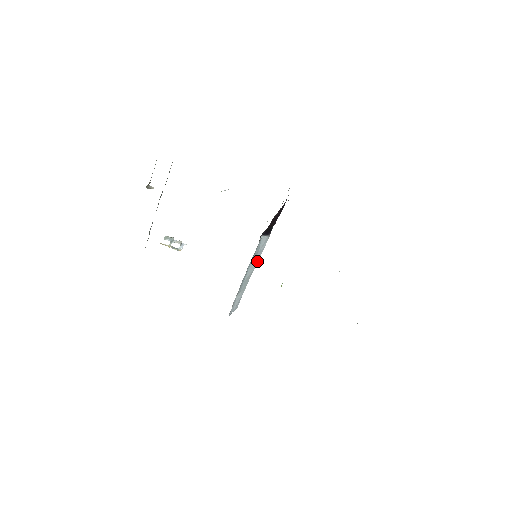
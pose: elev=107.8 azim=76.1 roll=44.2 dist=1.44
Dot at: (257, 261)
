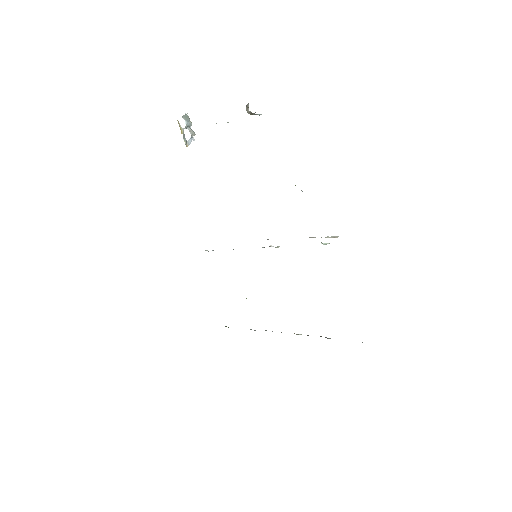
Dot at: occluded
